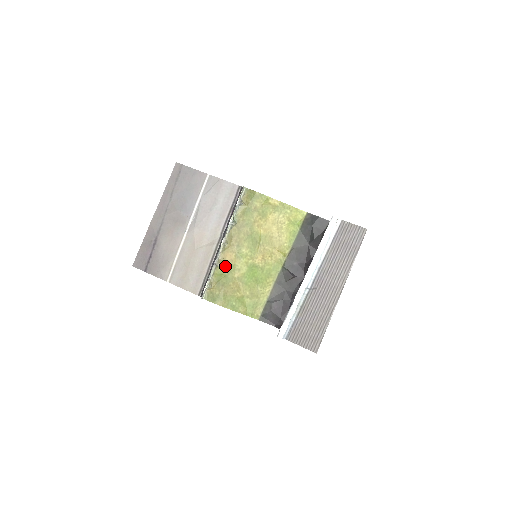
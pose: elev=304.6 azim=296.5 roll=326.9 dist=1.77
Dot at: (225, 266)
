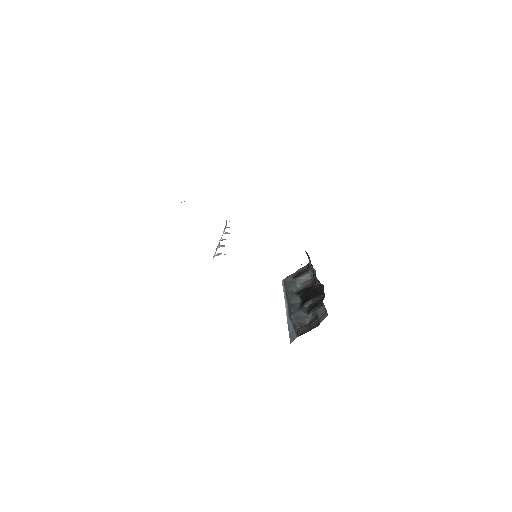
Dot at: occluded
